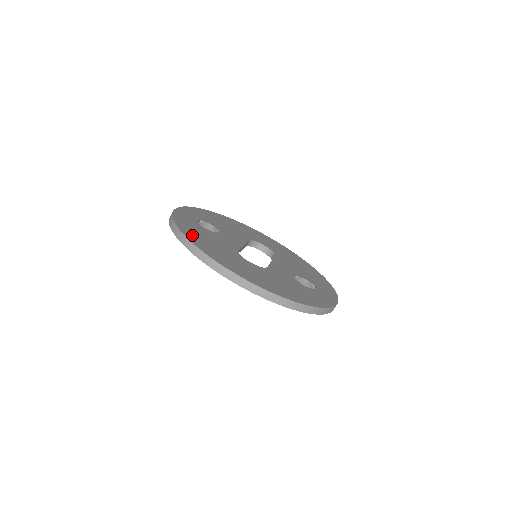
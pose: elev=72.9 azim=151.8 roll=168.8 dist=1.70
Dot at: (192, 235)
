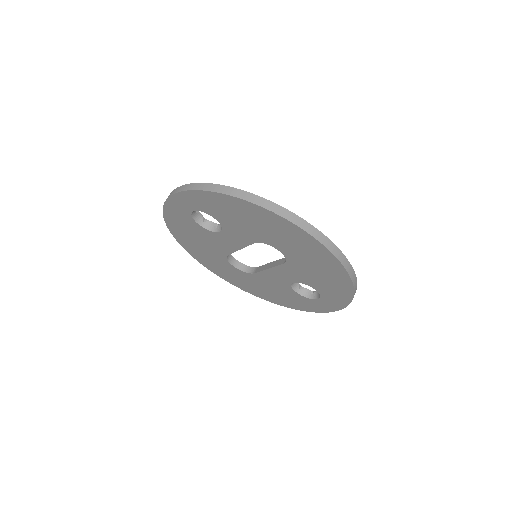
Dot at: occluded
